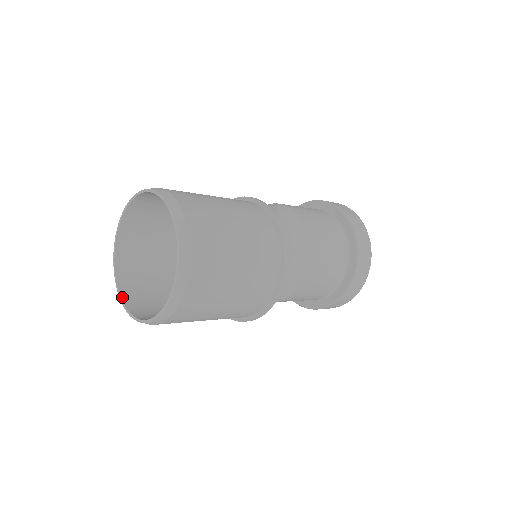
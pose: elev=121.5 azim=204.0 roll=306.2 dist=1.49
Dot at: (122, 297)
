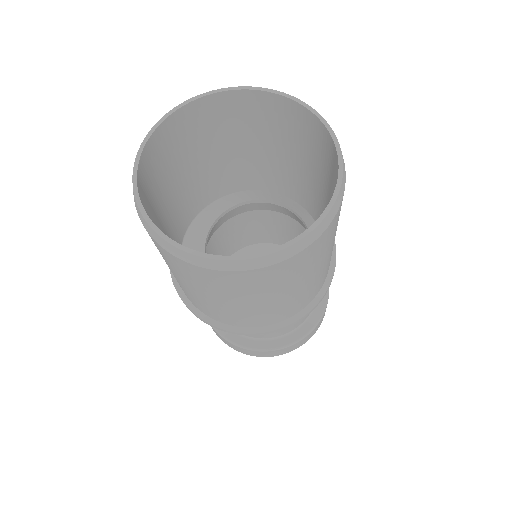
Dot at: (209, 255)
